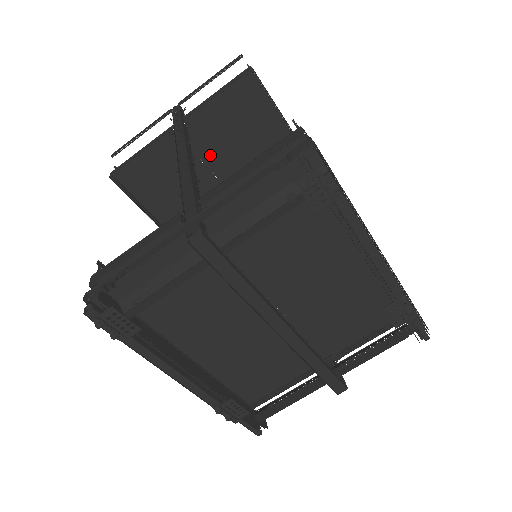
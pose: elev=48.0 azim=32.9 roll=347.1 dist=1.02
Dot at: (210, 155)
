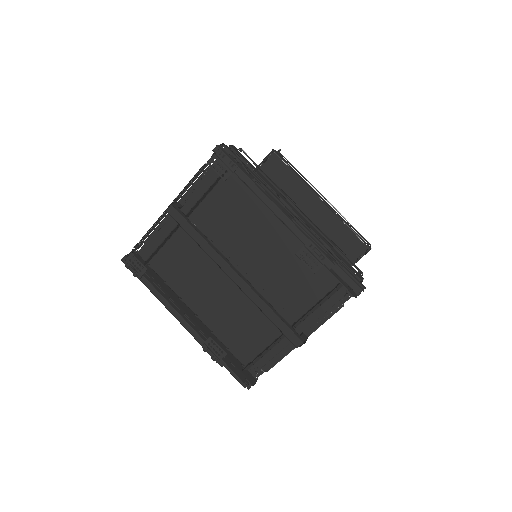
Dot at: occluded
